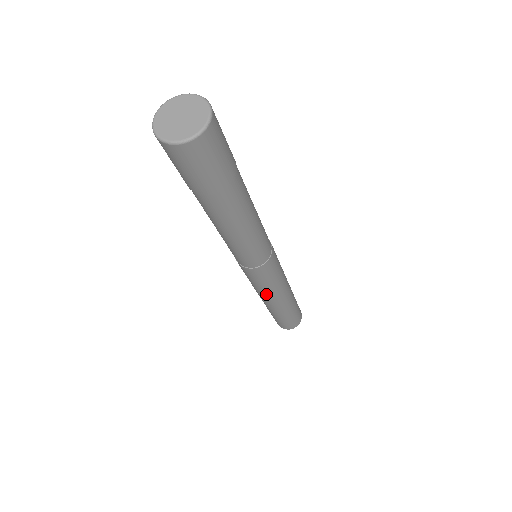
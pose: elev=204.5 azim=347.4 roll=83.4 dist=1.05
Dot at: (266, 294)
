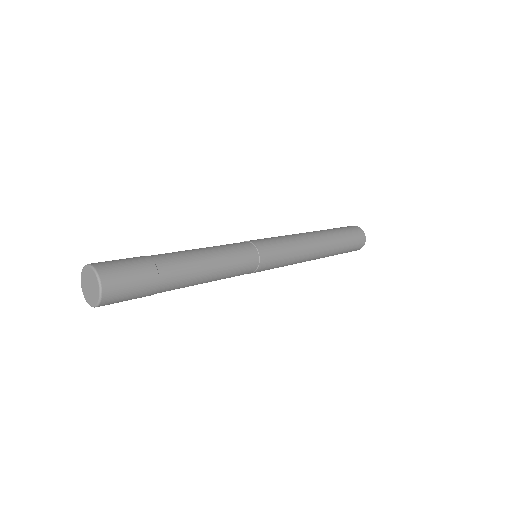
Dot at: occluded
